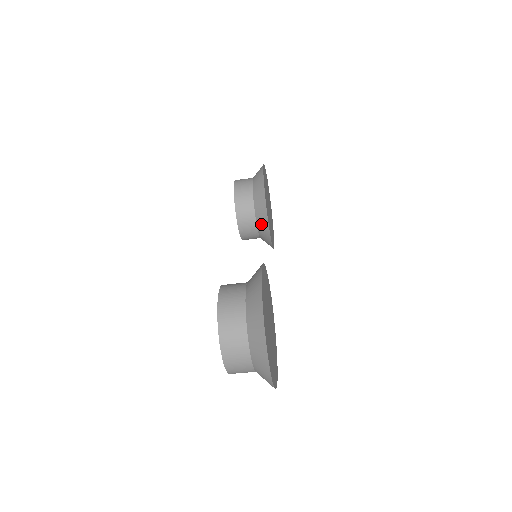
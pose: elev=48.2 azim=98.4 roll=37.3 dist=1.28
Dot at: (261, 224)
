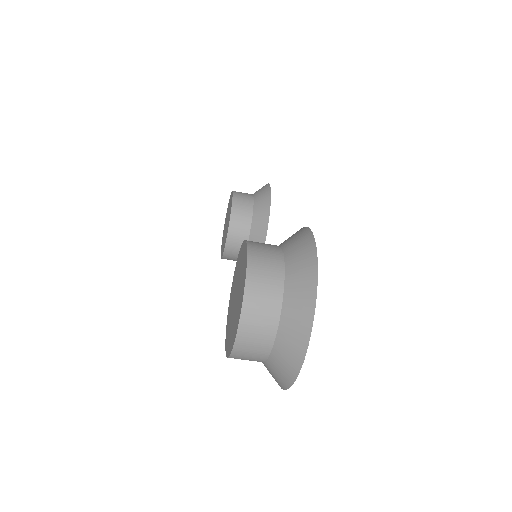
Dot at: (255, 237)
